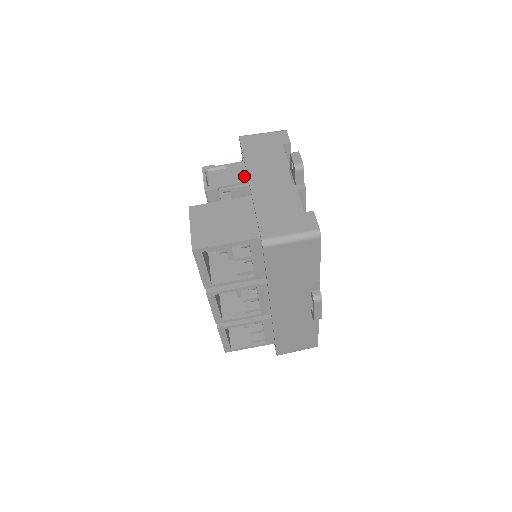
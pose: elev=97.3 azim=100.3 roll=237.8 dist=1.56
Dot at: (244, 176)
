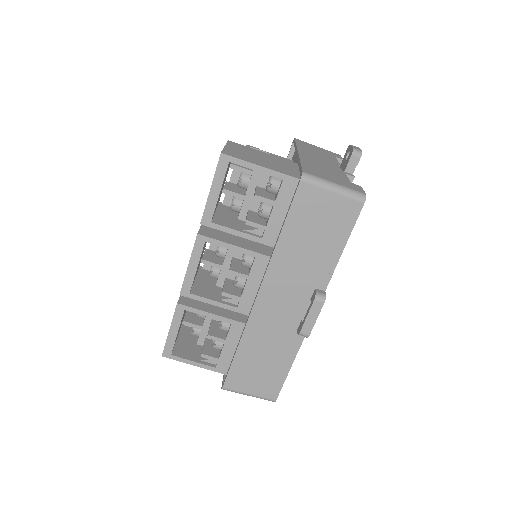
Dot at: occluded
